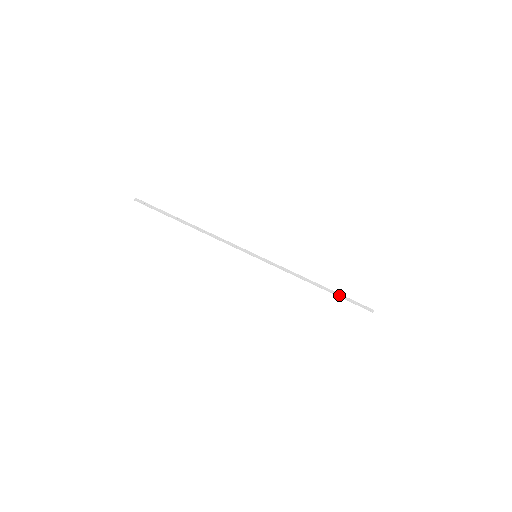
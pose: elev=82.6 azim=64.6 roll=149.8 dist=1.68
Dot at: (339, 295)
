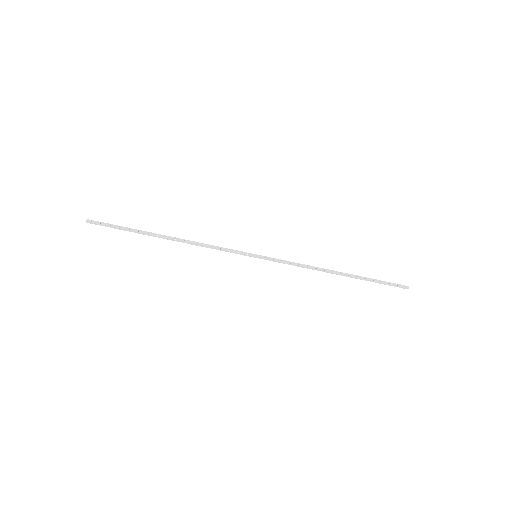
Dot at: (365, 279)
